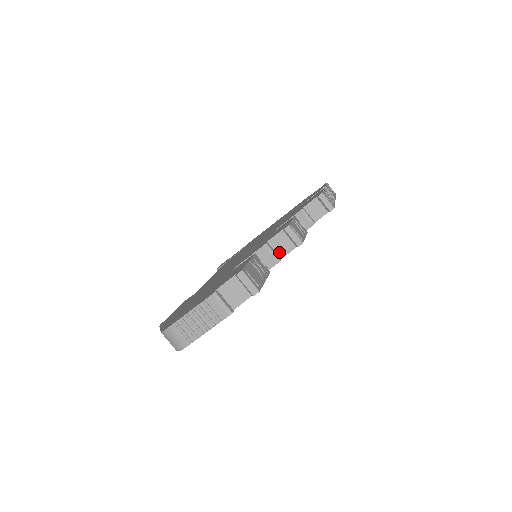
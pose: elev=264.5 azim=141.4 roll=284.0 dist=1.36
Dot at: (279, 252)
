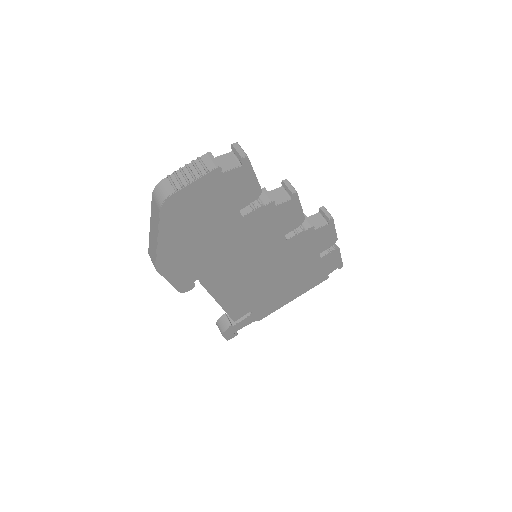
Dot at: (275, 201)
